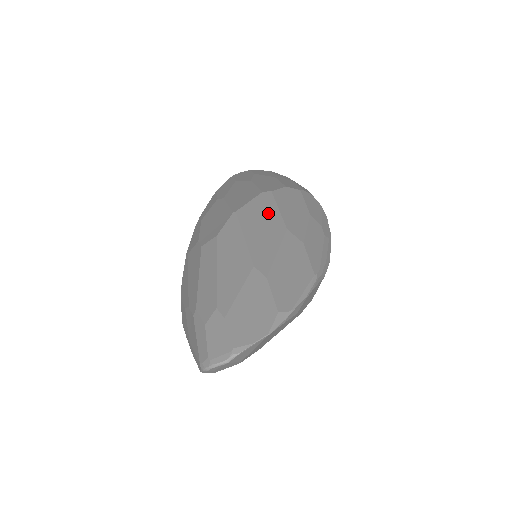
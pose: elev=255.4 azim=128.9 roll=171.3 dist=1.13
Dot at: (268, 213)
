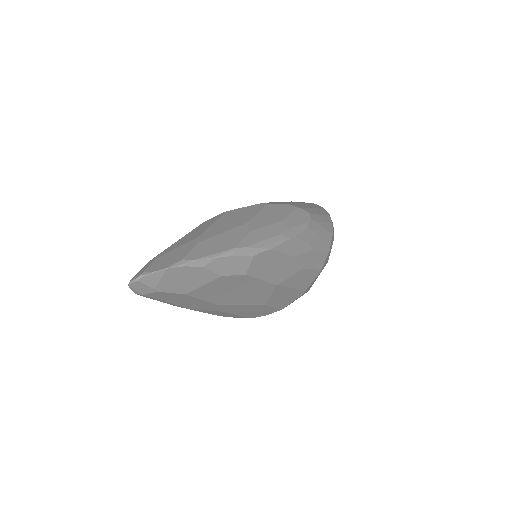
Dot at: (247, 214)
